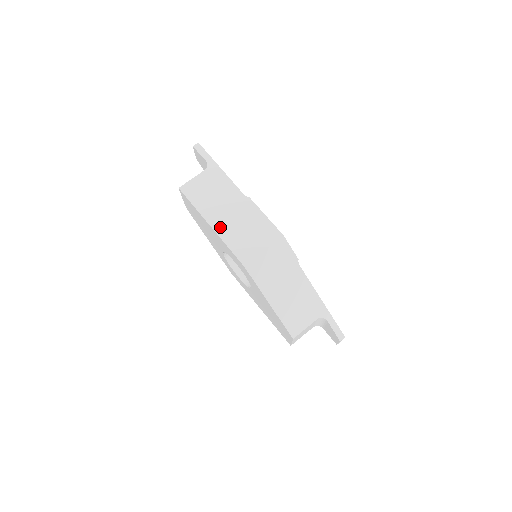
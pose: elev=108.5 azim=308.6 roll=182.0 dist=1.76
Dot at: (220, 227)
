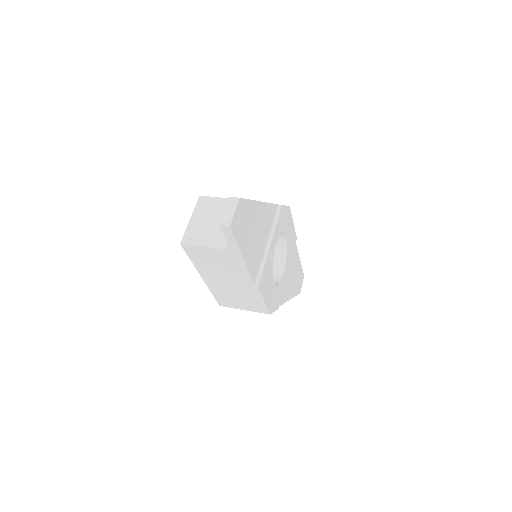
Dot at: occluded
